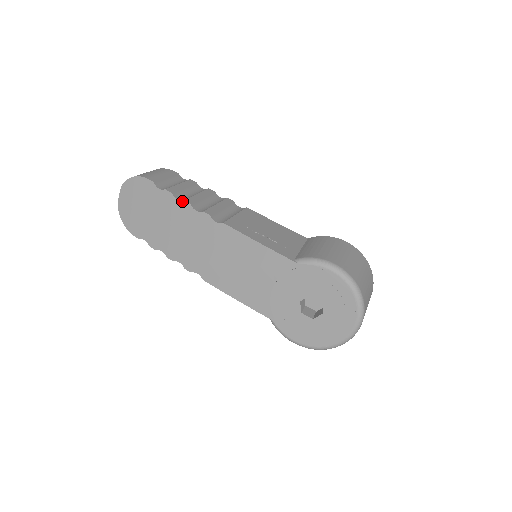
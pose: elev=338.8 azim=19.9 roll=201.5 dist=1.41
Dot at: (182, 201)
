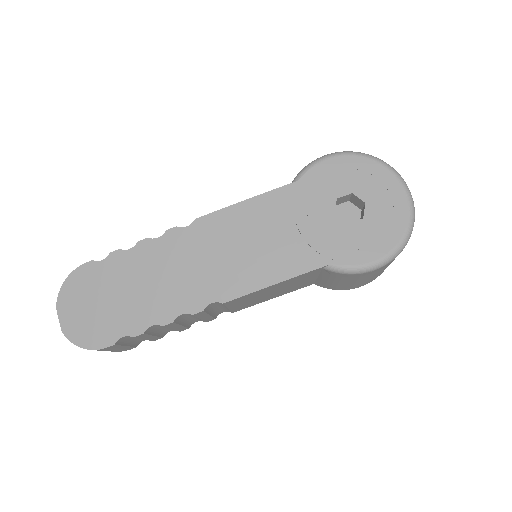
Dot at: (136, 244)
